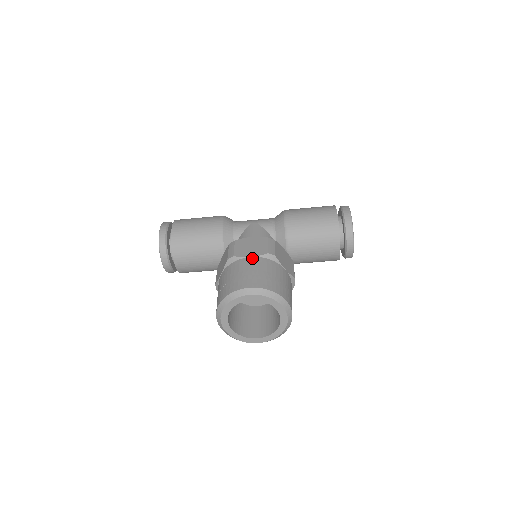
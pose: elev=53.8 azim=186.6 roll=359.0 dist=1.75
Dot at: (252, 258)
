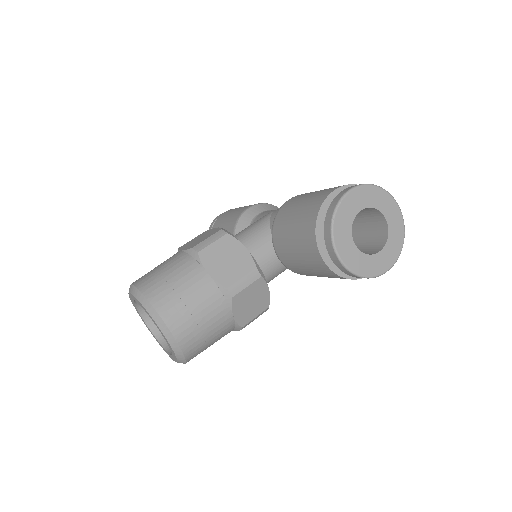
Dot at: (179, 252)
